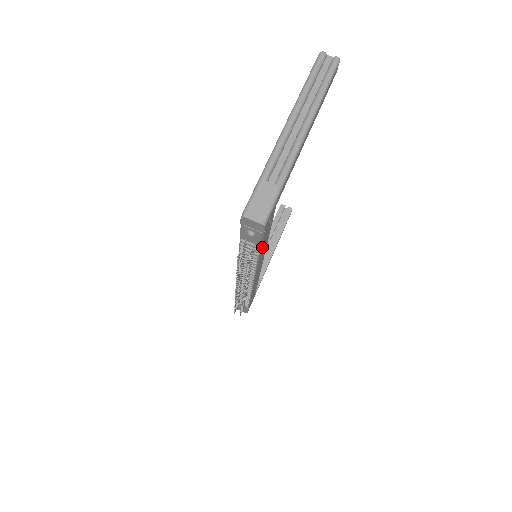
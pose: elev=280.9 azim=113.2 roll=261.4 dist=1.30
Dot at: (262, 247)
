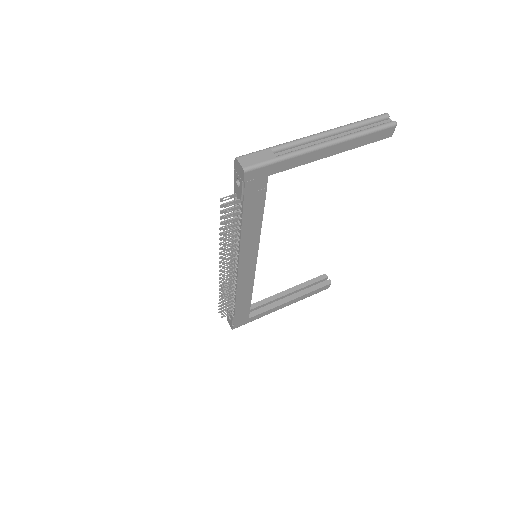
Dot at: (247, 215)
